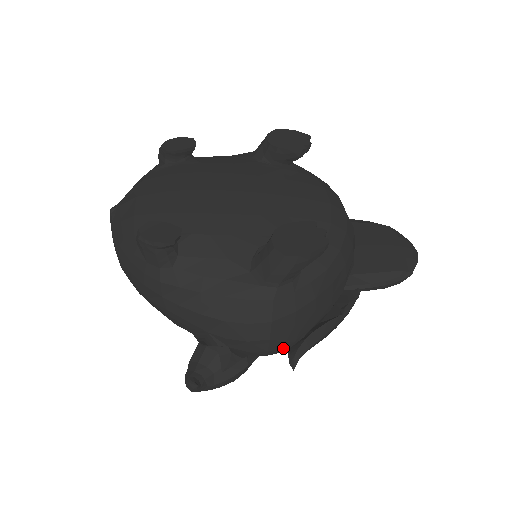
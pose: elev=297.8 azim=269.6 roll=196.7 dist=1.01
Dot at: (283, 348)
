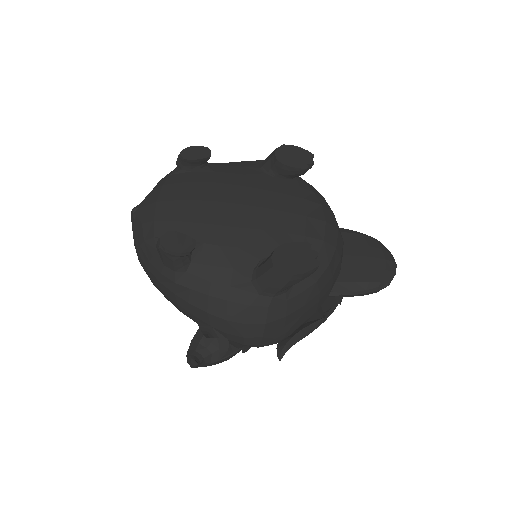
Dot at: (273, 343)
